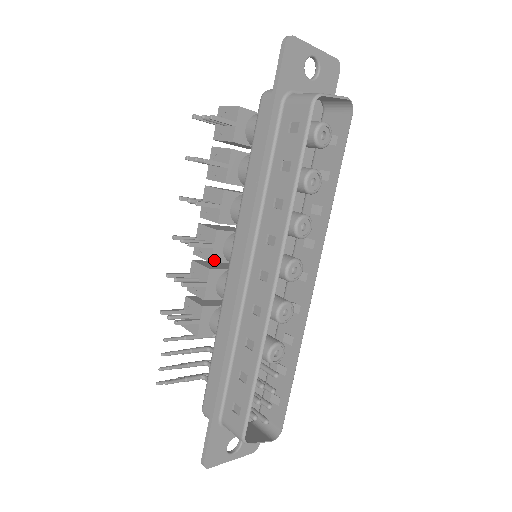
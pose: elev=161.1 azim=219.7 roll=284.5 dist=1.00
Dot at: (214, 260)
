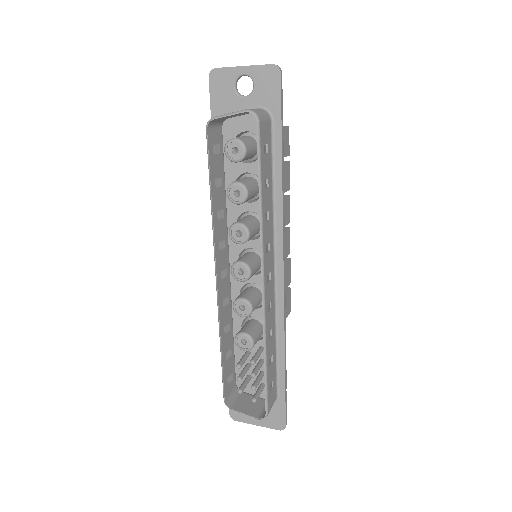
Dot at: occluded
